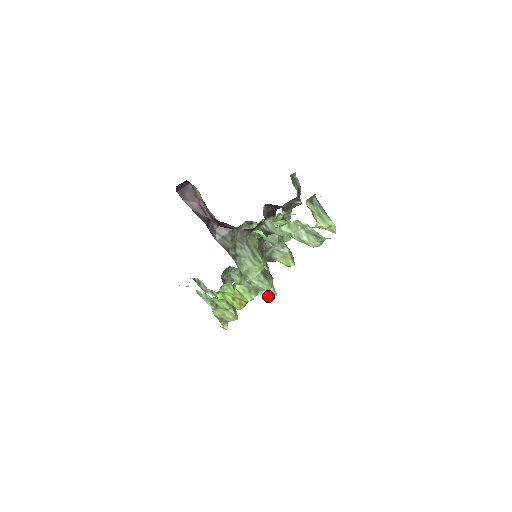
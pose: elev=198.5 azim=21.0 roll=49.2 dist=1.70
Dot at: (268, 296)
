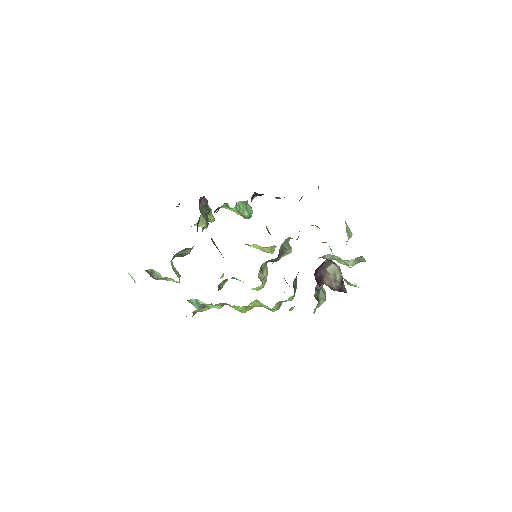
Dot at: (258, 289)
